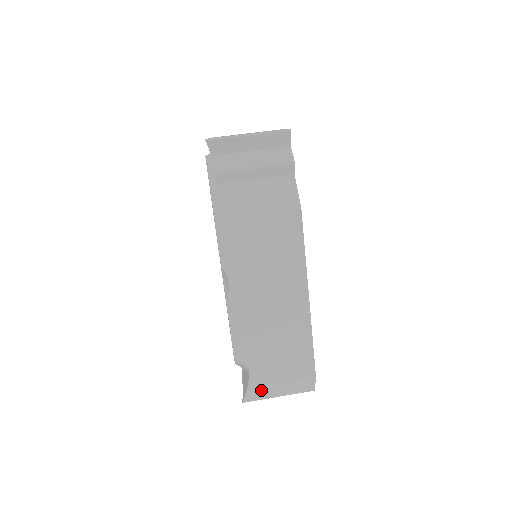
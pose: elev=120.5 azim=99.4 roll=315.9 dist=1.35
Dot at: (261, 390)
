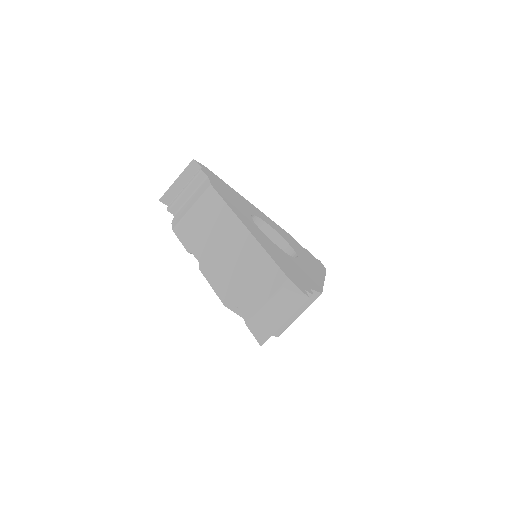
Dot at: occluded
